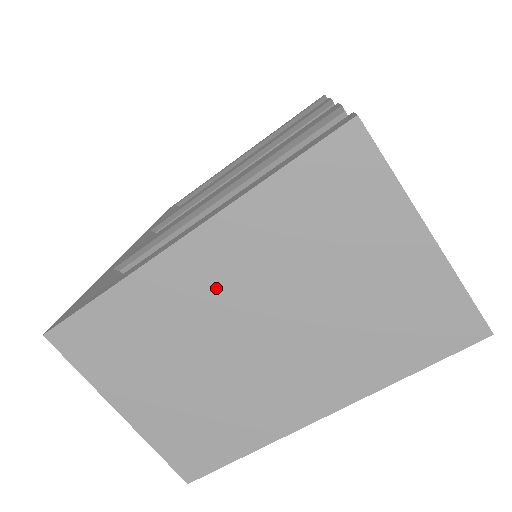
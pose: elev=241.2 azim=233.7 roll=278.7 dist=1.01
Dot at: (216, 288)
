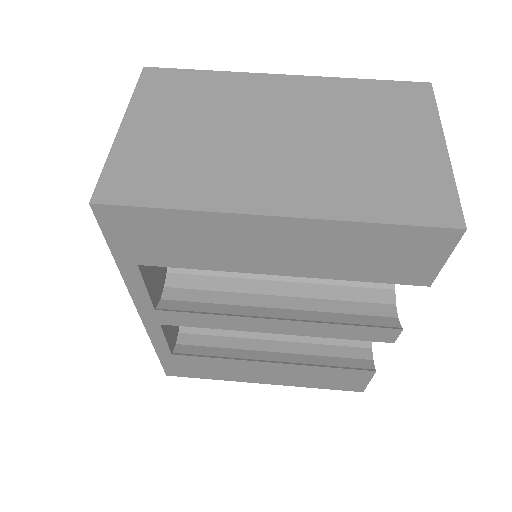
Dot at: (282, 102)
